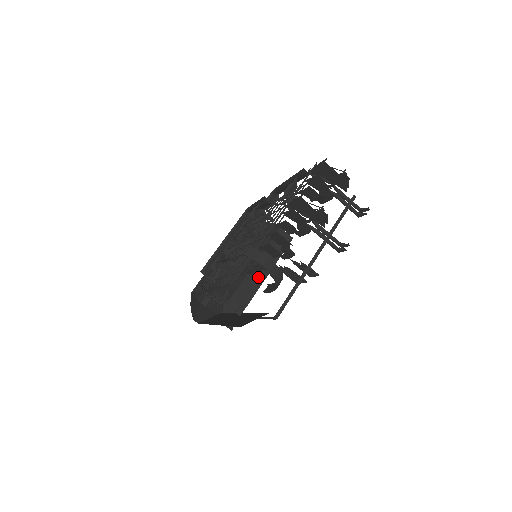
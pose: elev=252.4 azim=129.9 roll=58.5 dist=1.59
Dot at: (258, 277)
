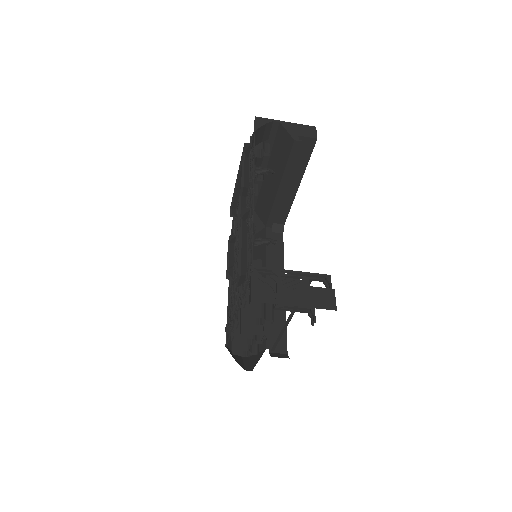
Dot at: (291, 186)
